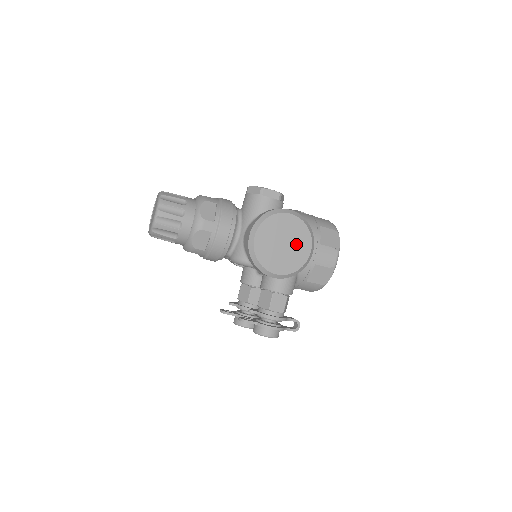
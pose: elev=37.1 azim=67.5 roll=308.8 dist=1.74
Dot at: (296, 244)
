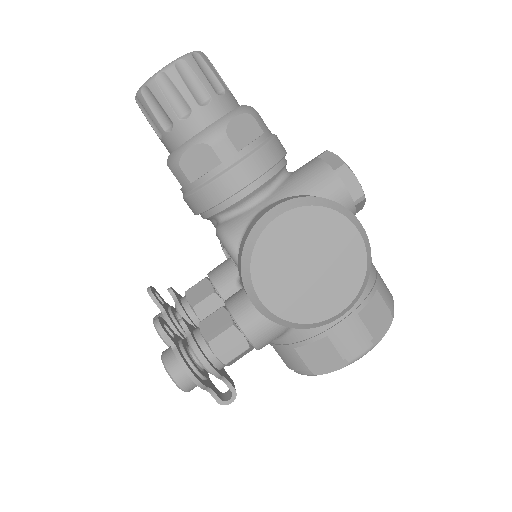
Dot at: (328, 283)
